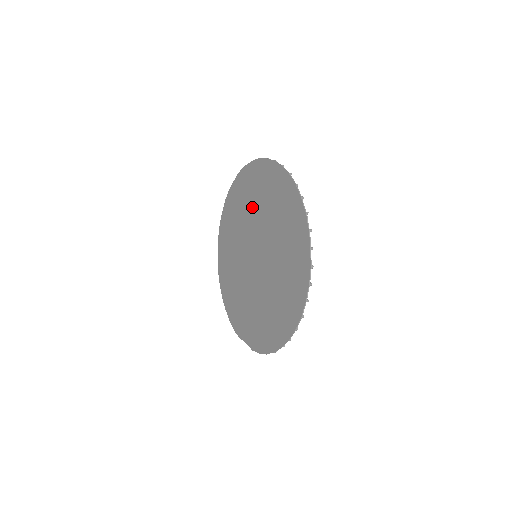
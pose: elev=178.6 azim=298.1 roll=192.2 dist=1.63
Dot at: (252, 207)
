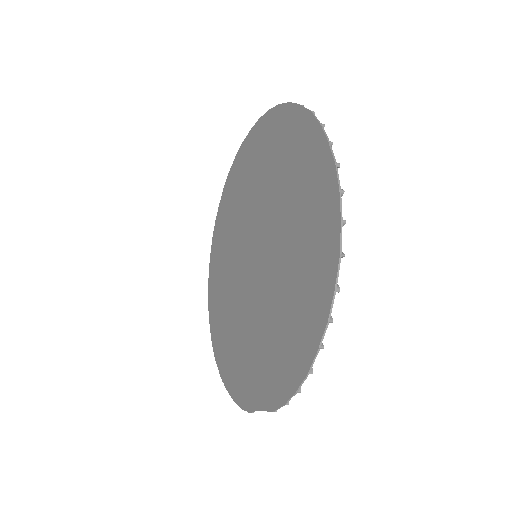
Dot at: (243, 202)
